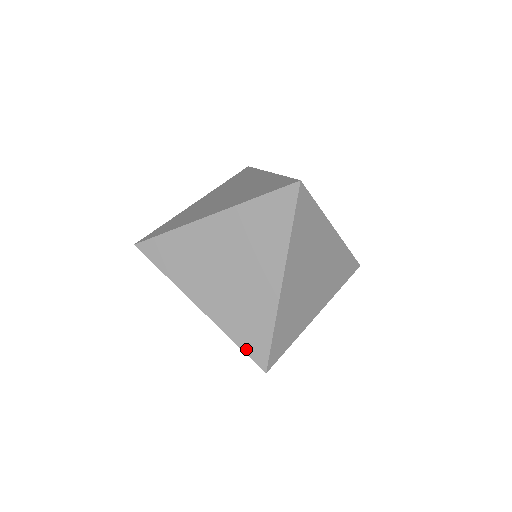
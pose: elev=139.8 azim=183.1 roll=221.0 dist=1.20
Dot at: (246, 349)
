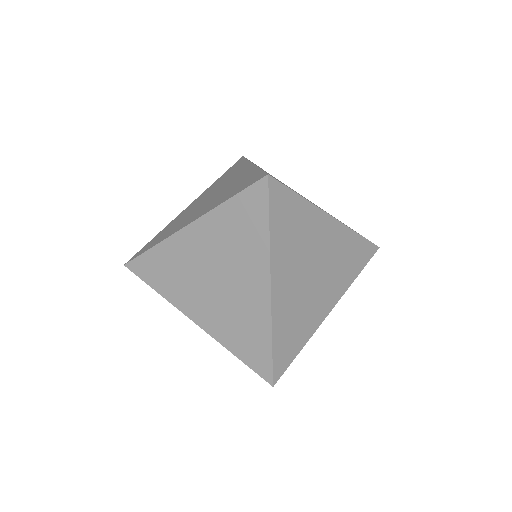
Dot at: (248, 363)
